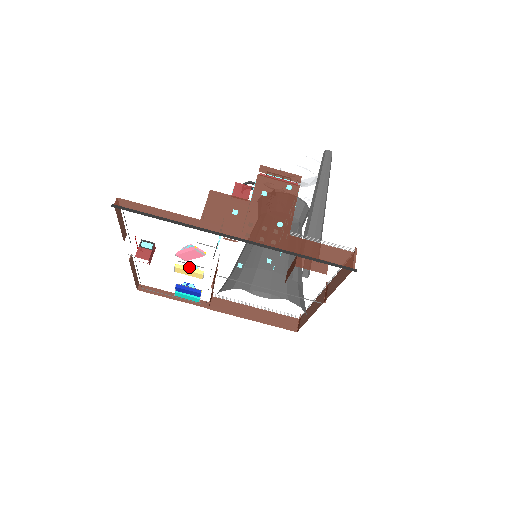
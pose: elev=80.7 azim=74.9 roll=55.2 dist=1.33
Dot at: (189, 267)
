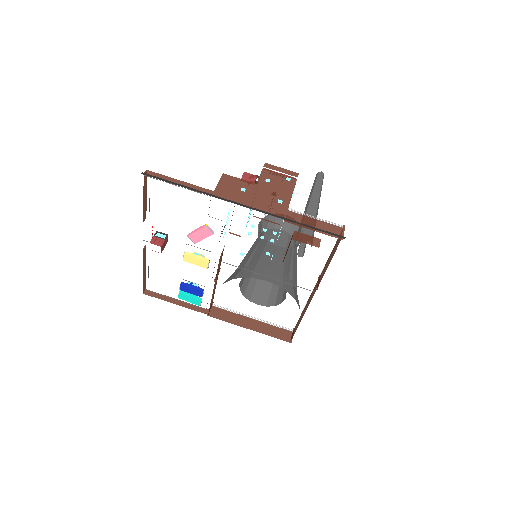
Dot at: (197, 255)
